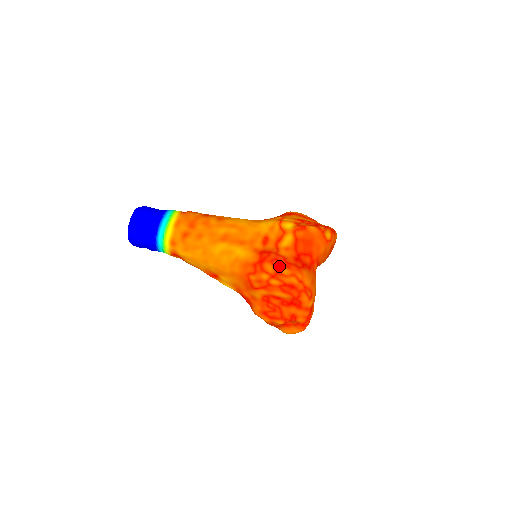
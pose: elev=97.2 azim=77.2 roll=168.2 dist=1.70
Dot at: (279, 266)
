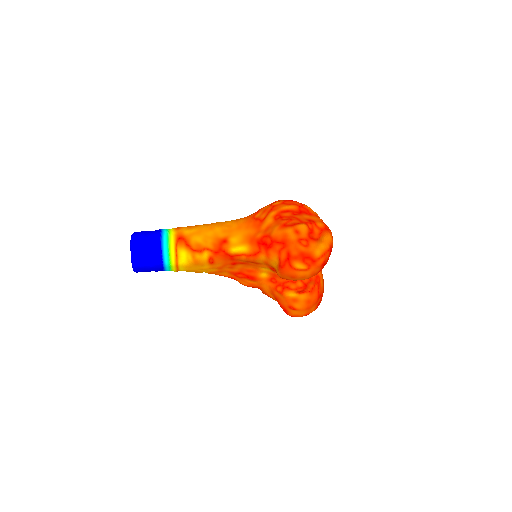
Dot at: occluded
